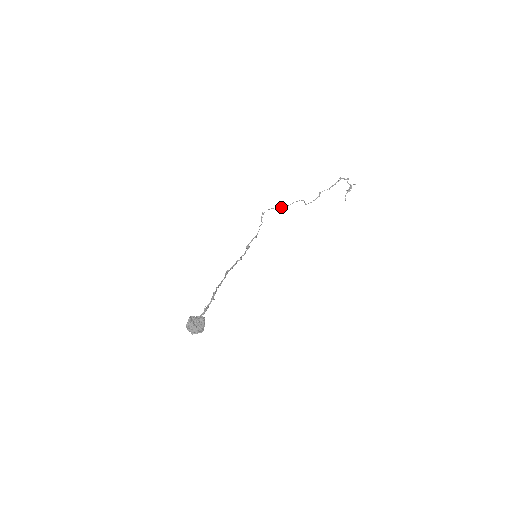
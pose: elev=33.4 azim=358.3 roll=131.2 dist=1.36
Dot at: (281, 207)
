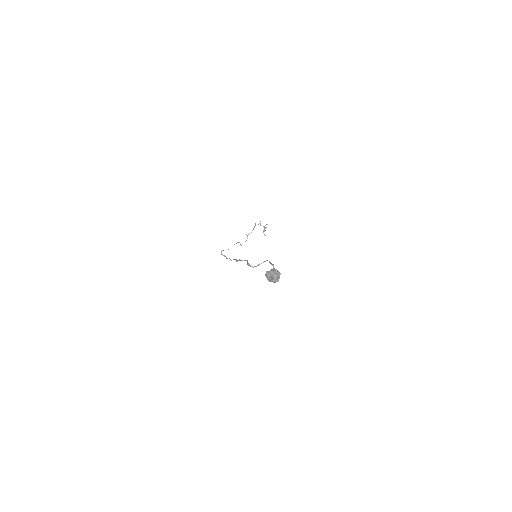
Dot at: (228, 249)
